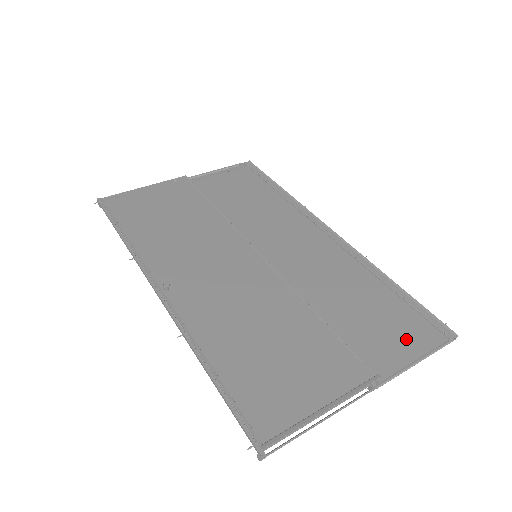
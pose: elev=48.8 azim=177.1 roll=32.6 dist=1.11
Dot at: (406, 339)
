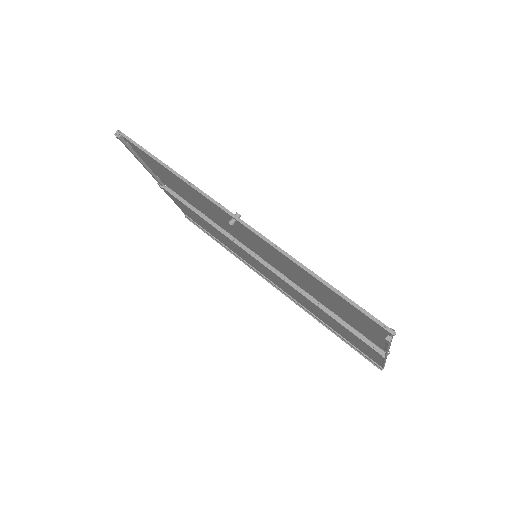
Dot at: occluded
